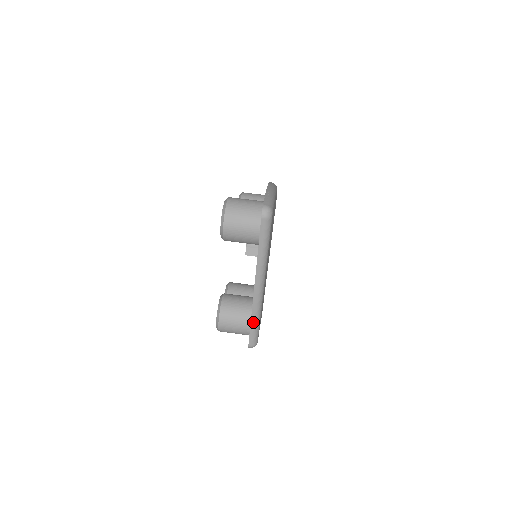
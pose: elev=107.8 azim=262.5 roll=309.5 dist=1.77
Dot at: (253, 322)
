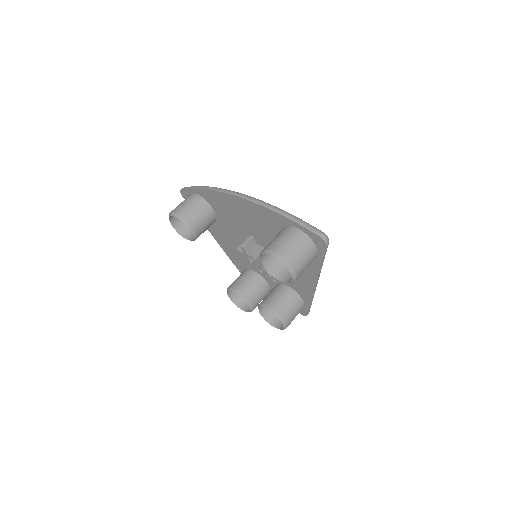
Dot at: occluded
